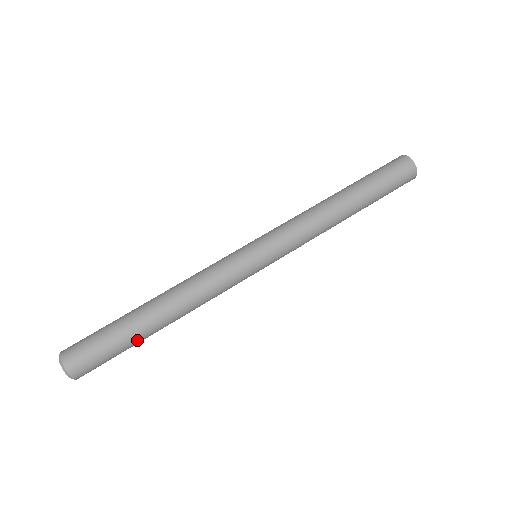
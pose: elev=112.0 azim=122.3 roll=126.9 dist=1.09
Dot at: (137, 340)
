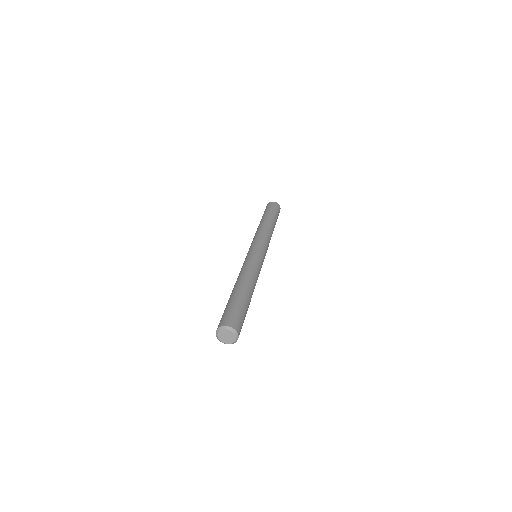
Dot at: (242, 298)
